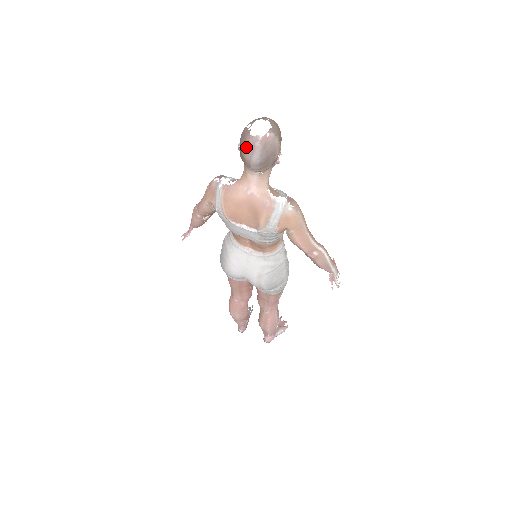
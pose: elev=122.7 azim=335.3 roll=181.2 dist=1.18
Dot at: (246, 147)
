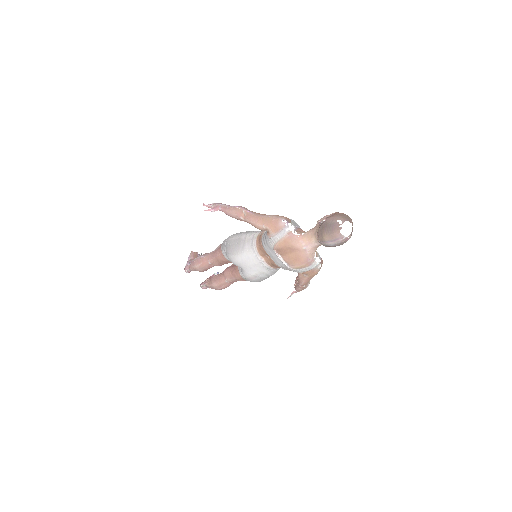
Dot at: (331, 235)
